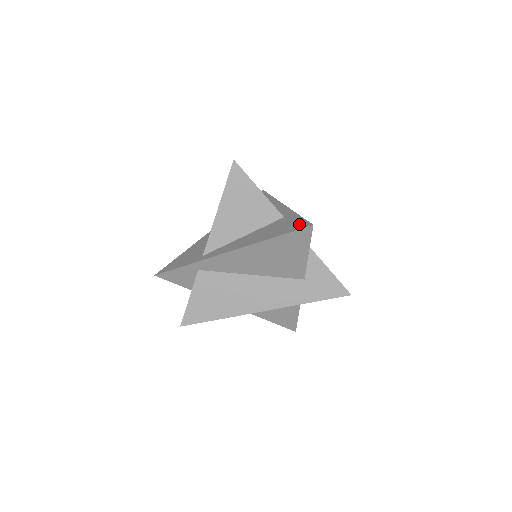
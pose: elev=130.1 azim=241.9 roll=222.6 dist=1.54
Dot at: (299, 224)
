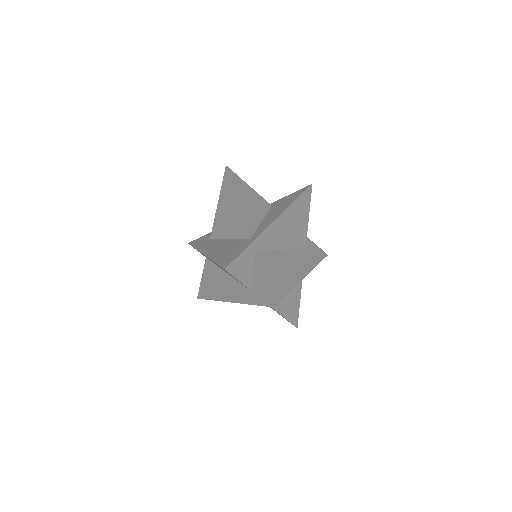
Dot at: (299, 191)
